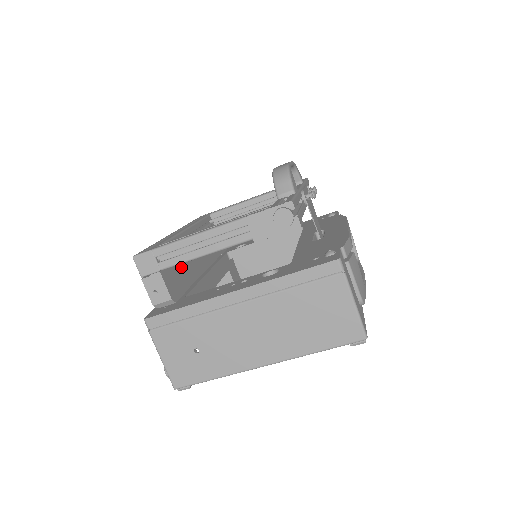
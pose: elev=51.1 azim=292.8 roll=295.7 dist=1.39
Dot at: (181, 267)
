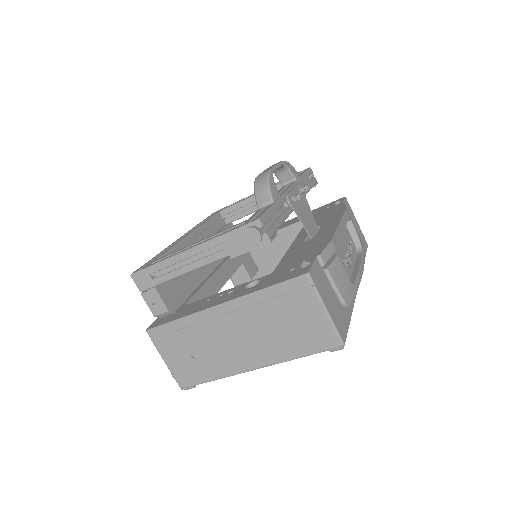
Dot at: (181, 276)
